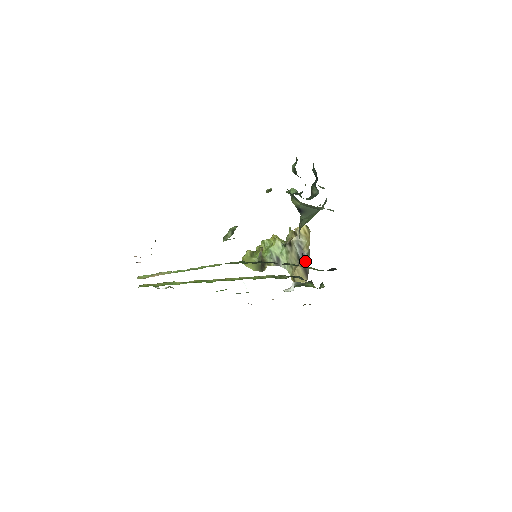
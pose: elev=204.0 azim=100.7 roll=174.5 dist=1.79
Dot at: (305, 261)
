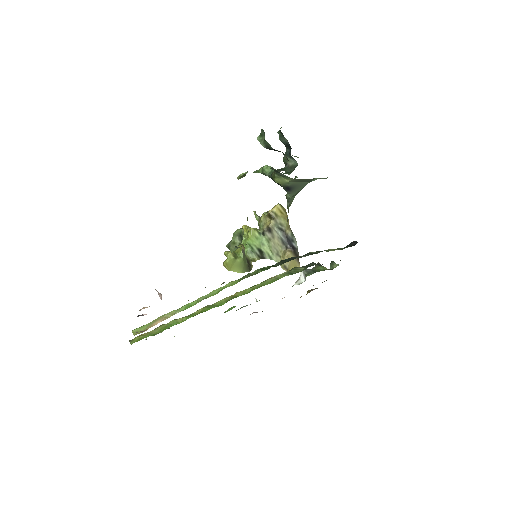
Dot at: (292, 244)
